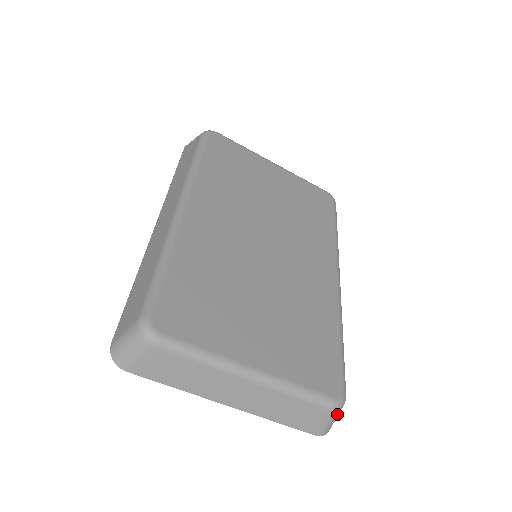
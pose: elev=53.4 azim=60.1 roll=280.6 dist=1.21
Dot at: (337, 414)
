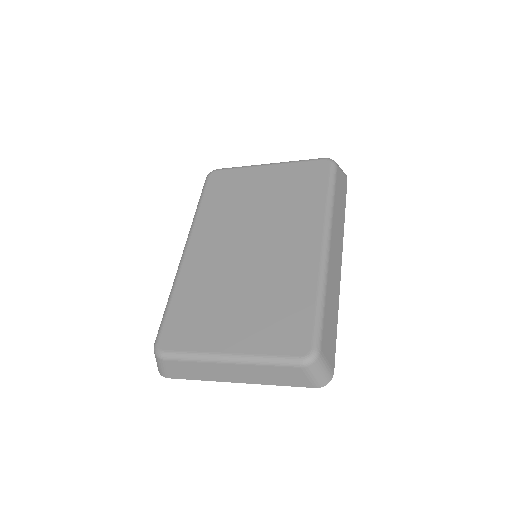
Dot at: (317, 368)
